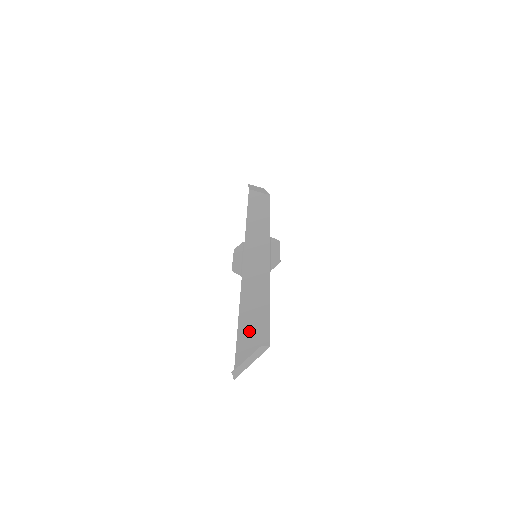
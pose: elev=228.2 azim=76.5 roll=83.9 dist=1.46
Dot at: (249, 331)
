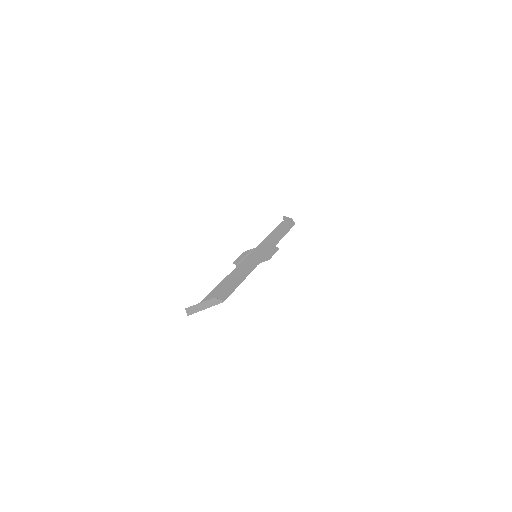
Dot at: (217, 293)
